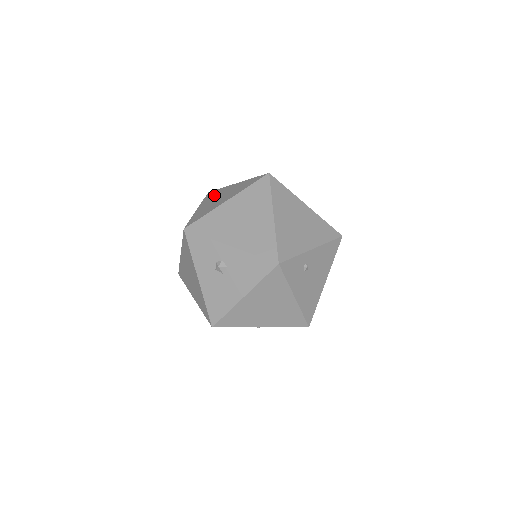
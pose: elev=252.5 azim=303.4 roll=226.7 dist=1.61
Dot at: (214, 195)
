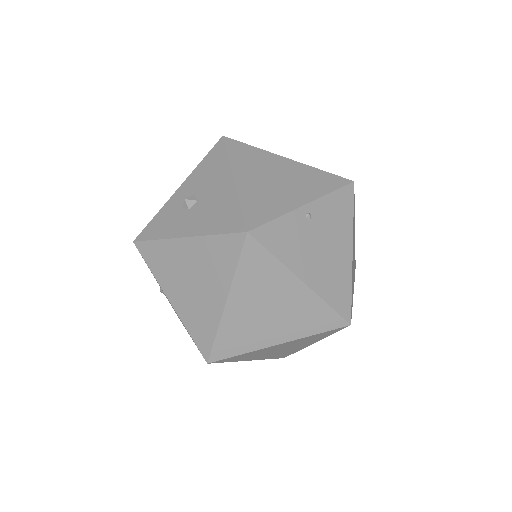
Dot at: occluded
